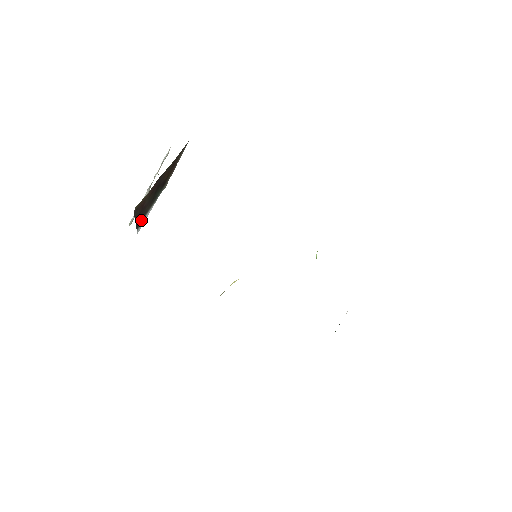
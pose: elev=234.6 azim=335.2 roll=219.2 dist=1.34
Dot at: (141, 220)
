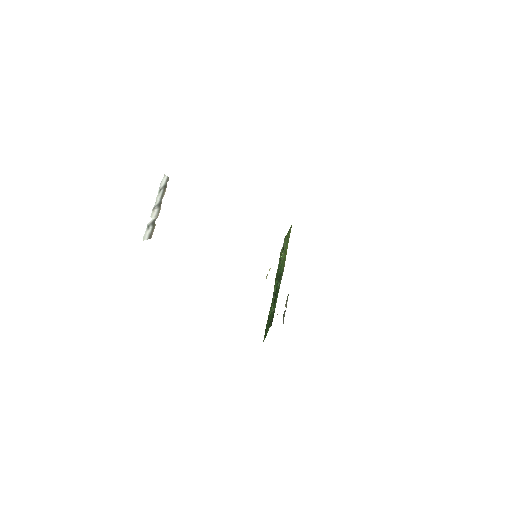
Dot at: occluded
